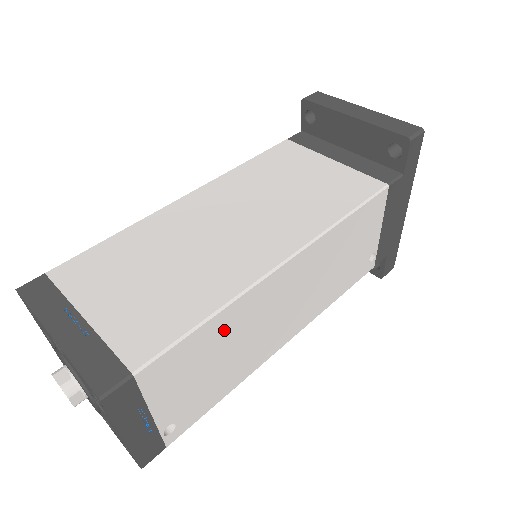
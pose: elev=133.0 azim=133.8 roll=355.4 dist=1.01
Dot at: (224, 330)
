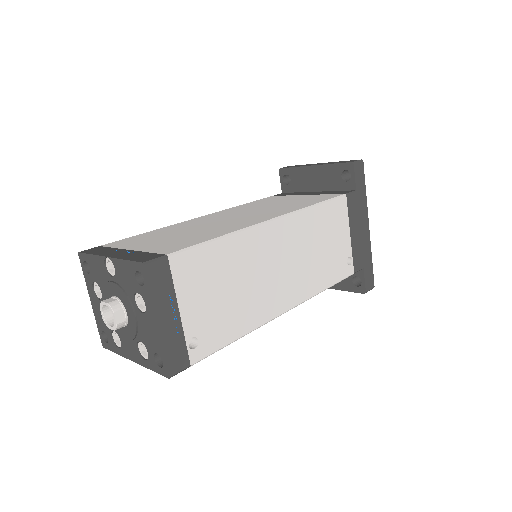
Dot at: (233, 257)
